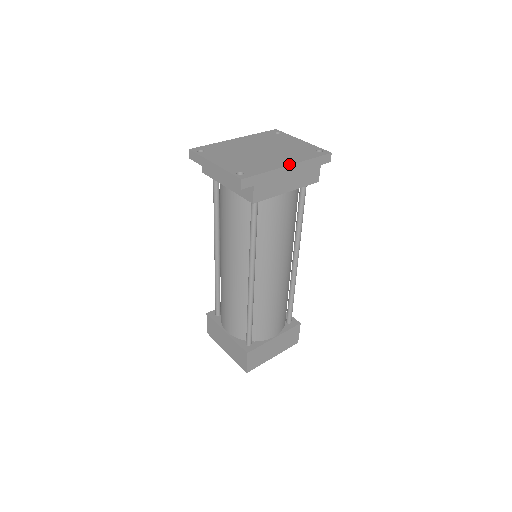
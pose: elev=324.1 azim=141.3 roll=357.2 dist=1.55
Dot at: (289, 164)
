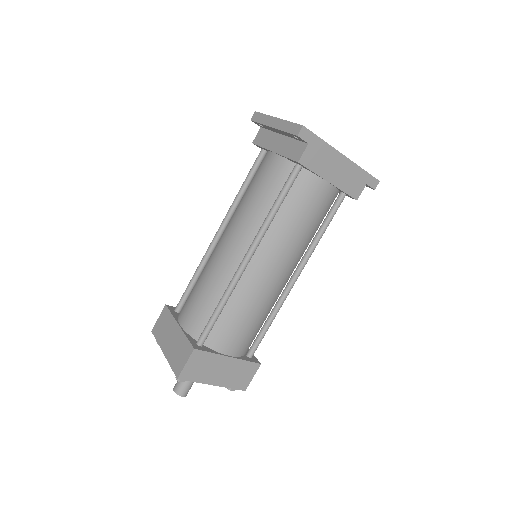
Dot at: (344, 155)
